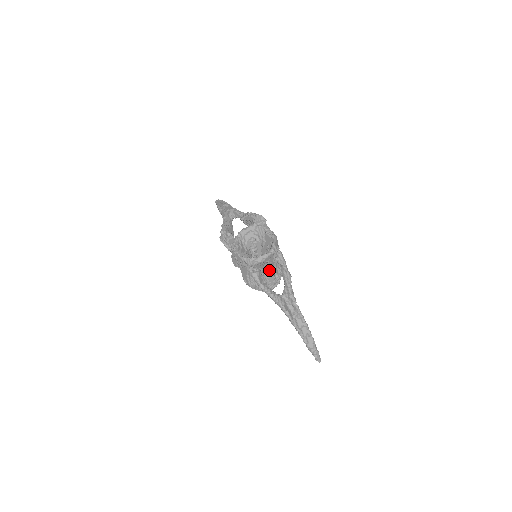
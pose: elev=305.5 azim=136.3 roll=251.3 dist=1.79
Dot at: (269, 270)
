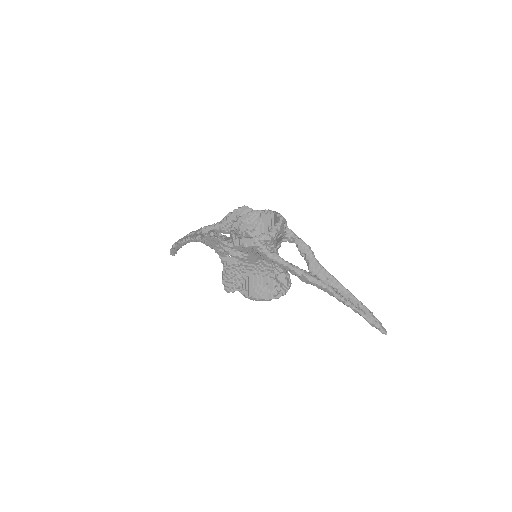
Dot at: occluded
